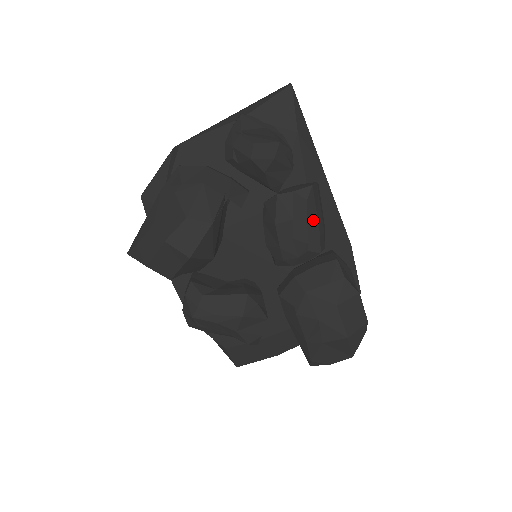
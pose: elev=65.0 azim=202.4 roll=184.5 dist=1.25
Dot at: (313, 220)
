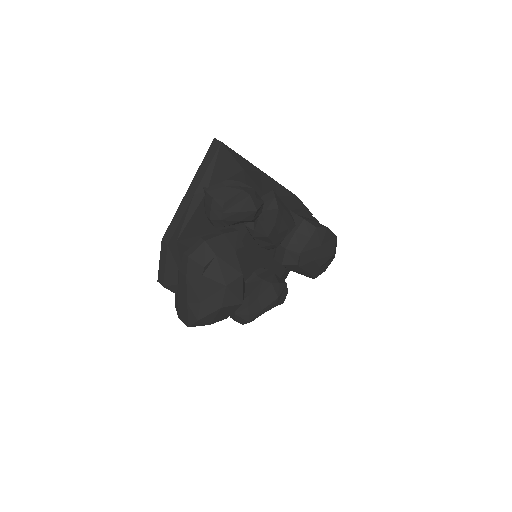
Dot at: (285, 214)
